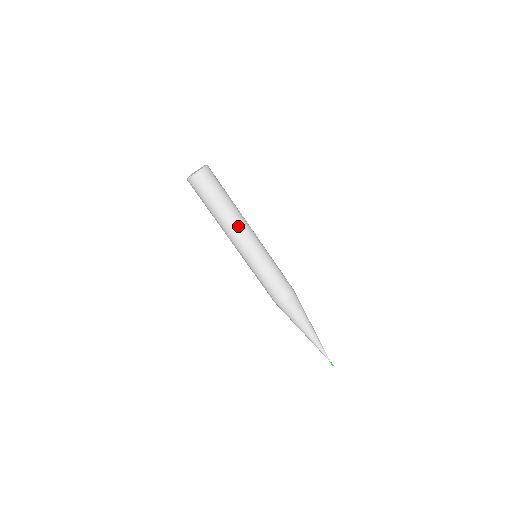
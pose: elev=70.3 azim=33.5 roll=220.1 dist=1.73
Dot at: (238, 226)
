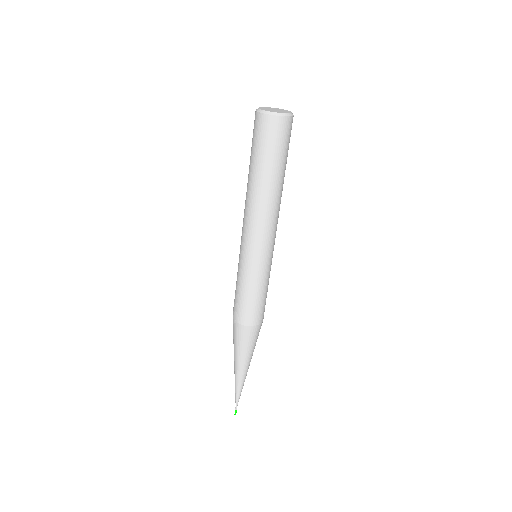
Dot at: (264, 212)
